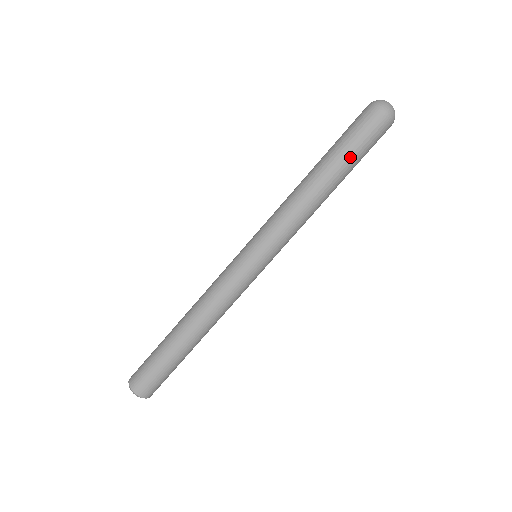
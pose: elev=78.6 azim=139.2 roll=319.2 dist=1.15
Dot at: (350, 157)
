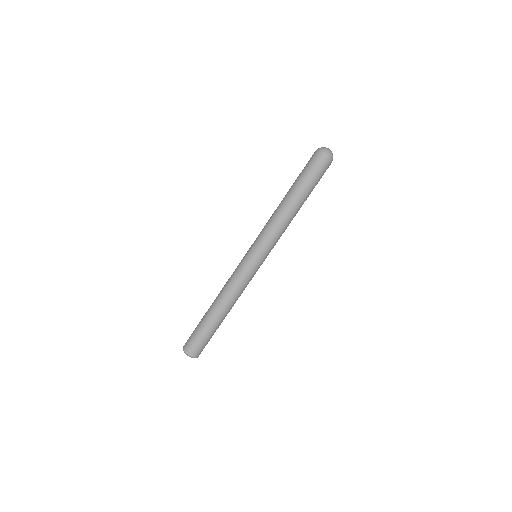
Dot at: (300, 181)
